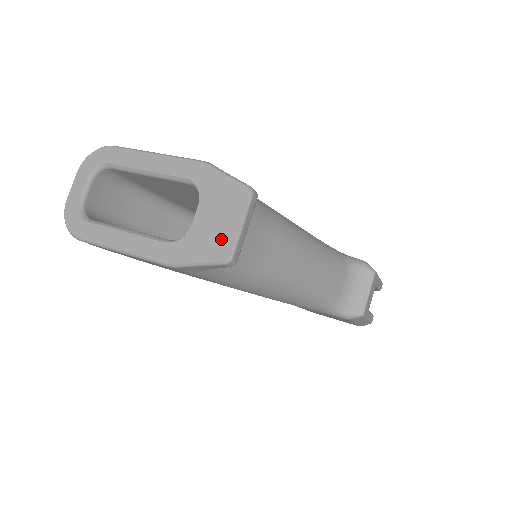
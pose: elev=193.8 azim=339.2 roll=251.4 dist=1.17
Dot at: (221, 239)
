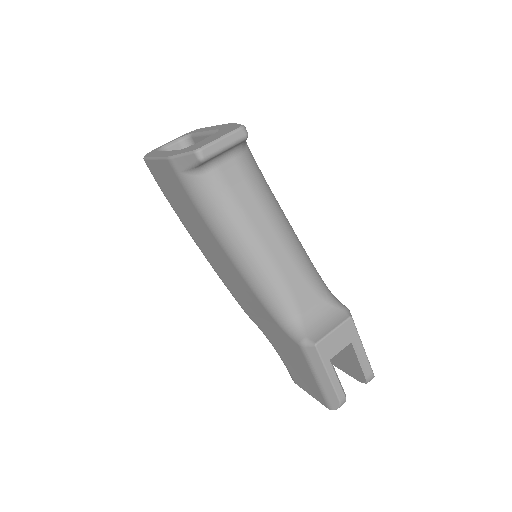
Dot at: (205, 143)
